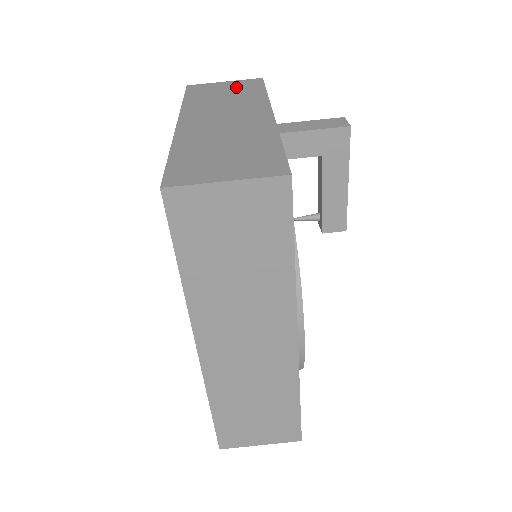
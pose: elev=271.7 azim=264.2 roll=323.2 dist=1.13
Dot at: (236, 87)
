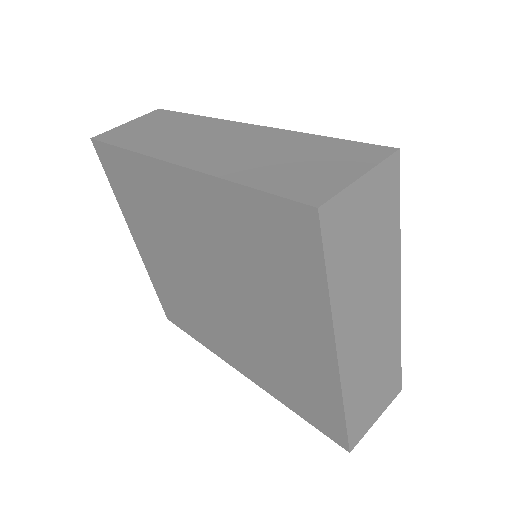
Dot at: occluded
